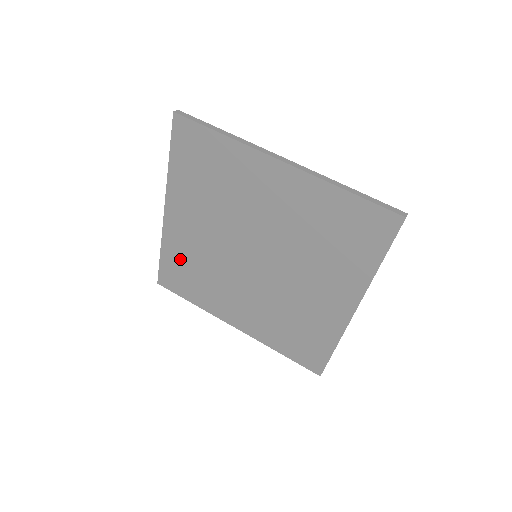
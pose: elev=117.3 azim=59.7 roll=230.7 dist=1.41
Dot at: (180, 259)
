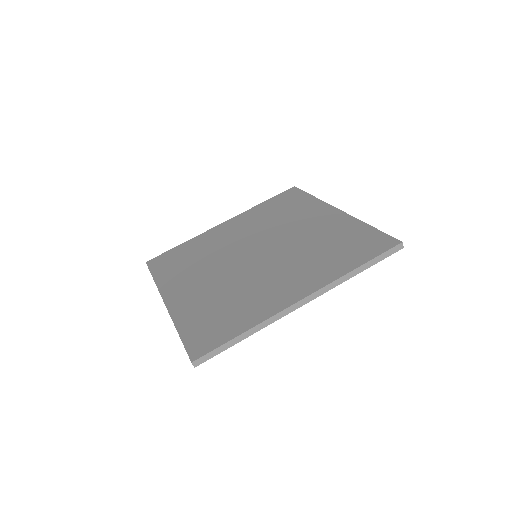
Dot at: (192, 249)
